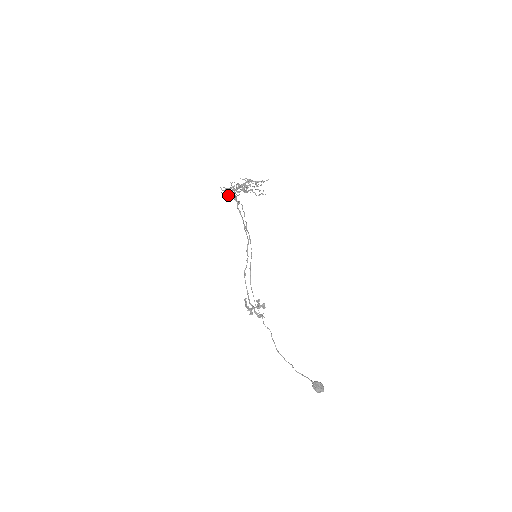
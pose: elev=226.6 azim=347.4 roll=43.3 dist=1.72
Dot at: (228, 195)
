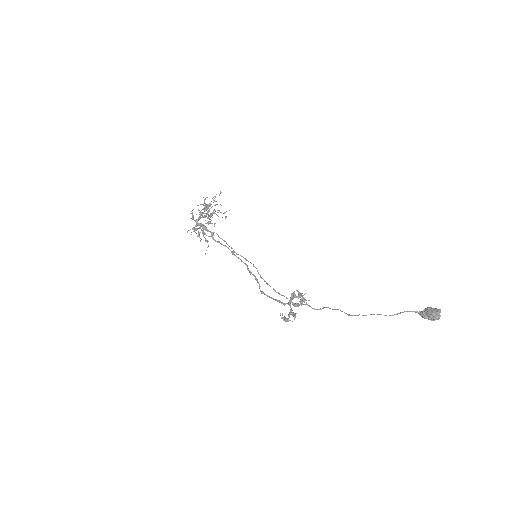
Dot at: (198, 233)
